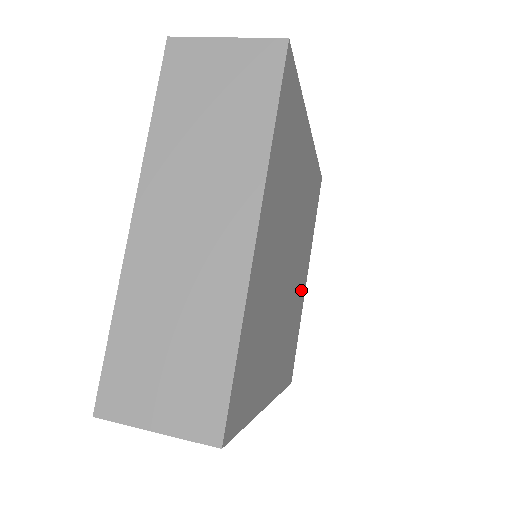
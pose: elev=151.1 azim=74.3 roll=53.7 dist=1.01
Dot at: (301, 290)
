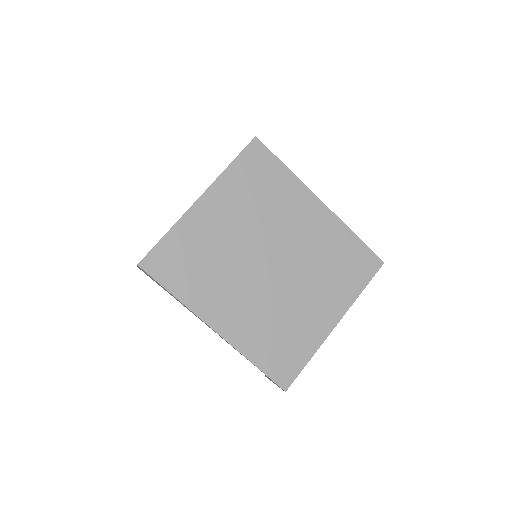
Dot at: (314, 319)
